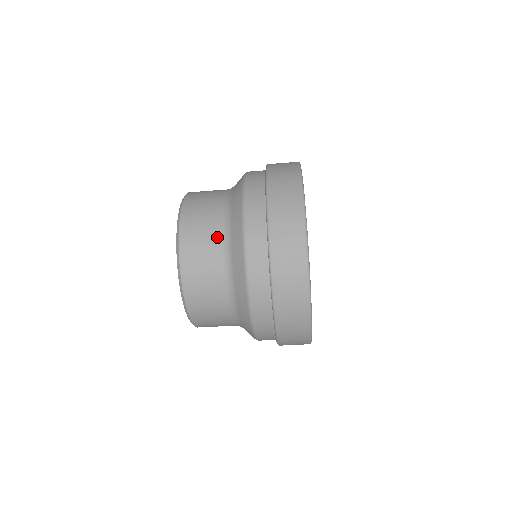
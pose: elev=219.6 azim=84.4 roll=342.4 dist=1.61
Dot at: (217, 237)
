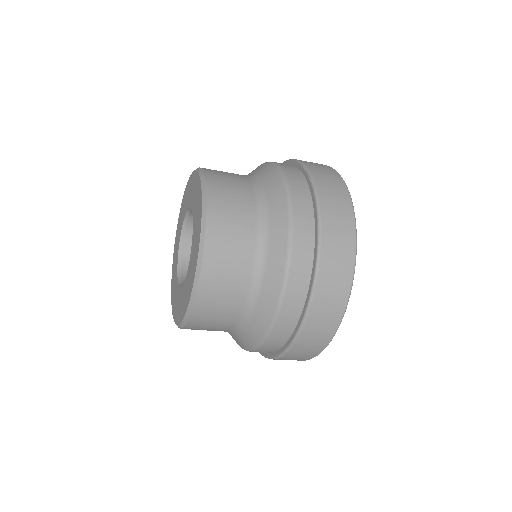
Dot at: (233, 319)
